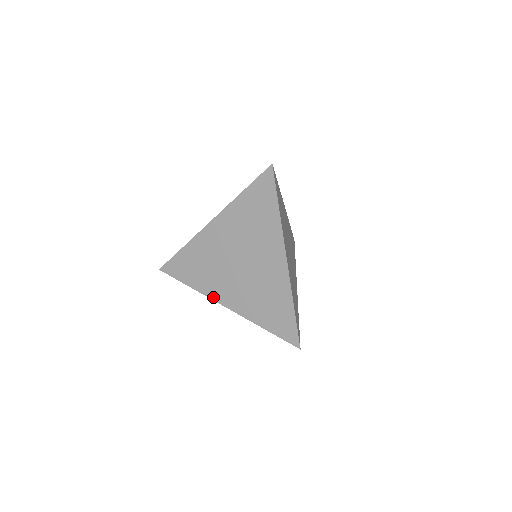
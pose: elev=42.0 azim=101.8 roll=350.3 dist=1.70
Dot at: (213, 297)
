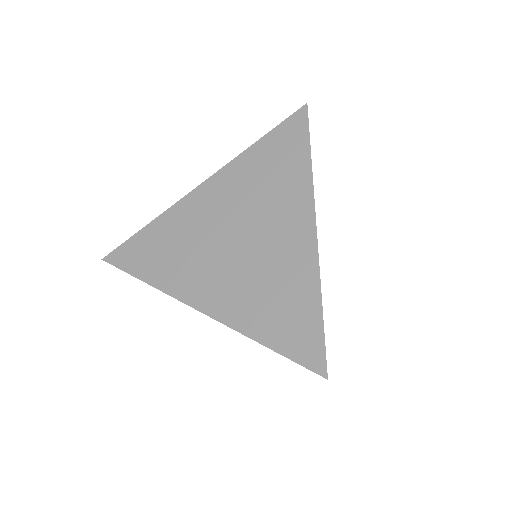
Dot at: (181, 296)
